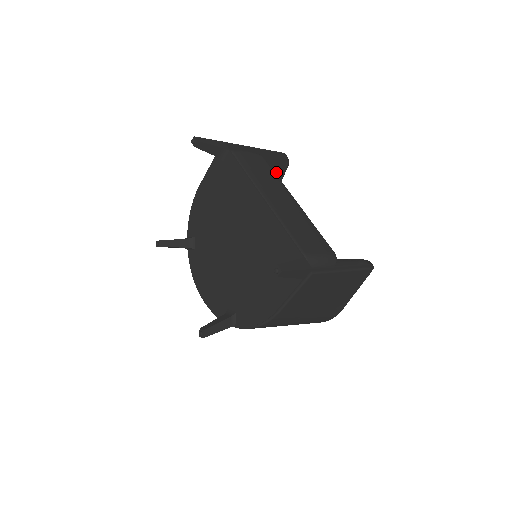
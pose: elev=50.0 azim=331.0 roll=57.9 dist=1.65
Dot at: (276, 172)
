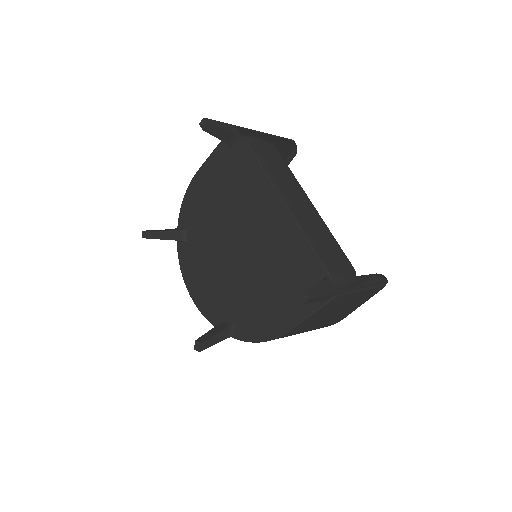
Dot at: occluded
